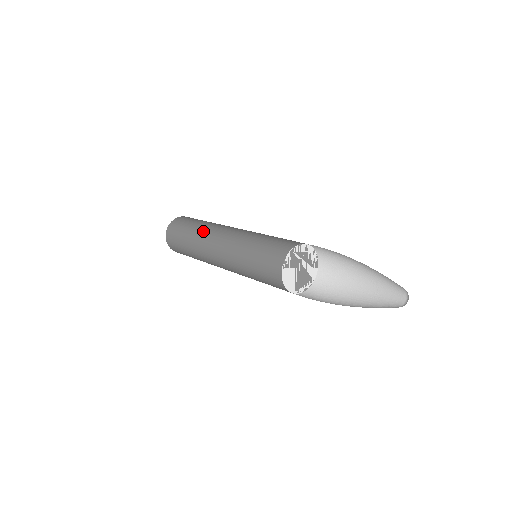
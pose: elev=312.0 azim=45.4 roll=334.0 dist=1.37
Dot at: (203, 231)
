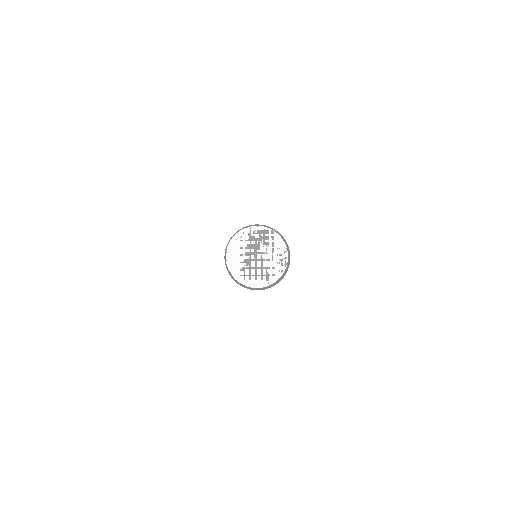
Dot at: occluded
